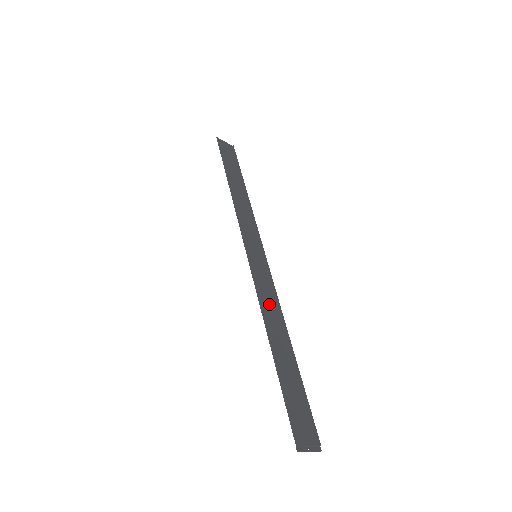
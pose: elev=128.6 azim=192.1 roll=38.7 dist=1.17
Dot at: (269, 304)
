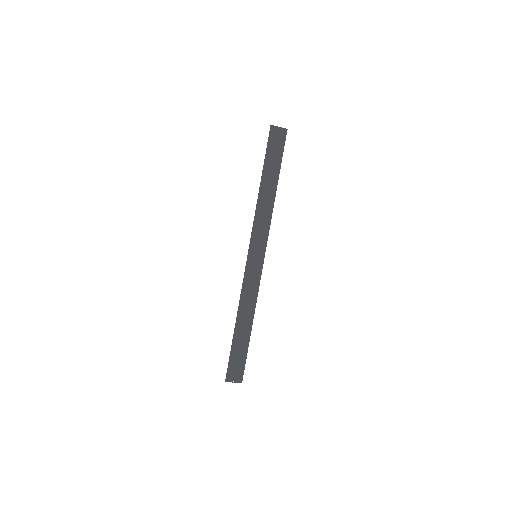
Dot at: (249, 295)
